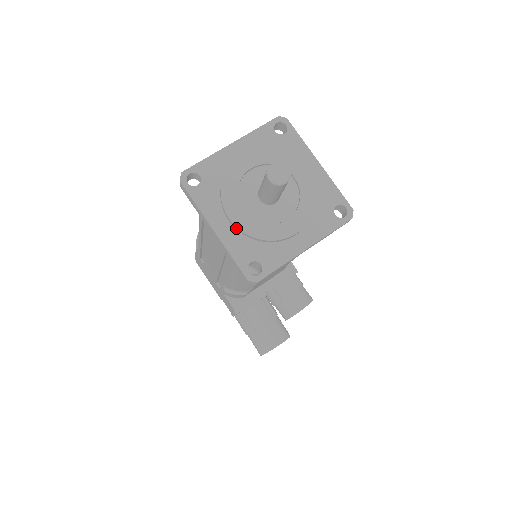
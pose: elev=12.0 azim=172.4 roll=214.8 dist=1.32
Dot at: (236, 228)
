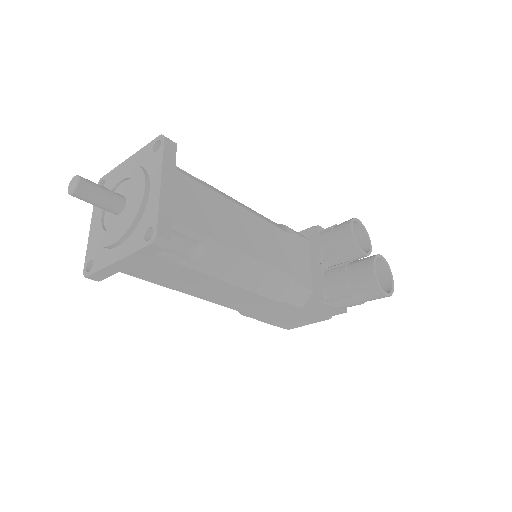
Dot at: (122, 241)
